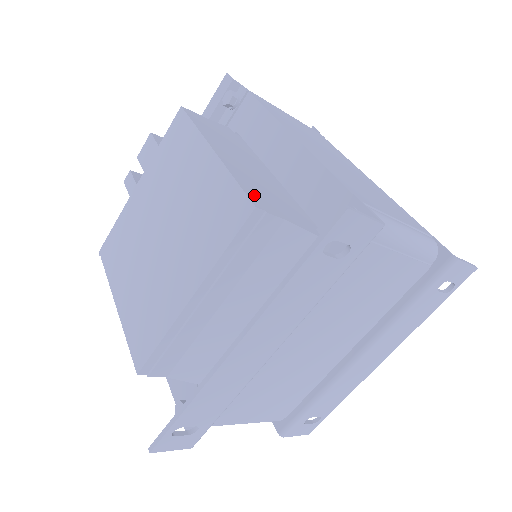
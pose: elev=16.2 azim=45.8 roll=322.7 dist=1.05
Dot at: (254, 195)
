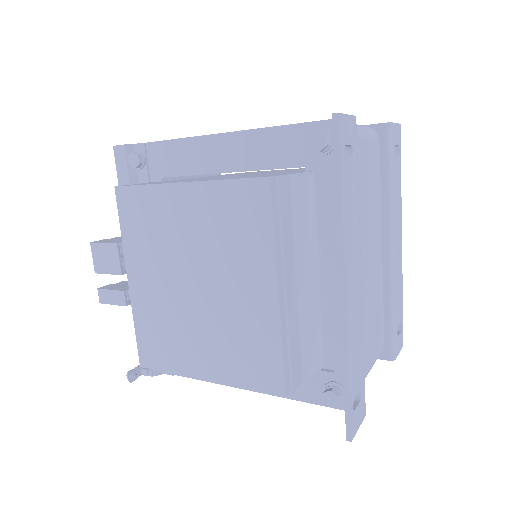
Dot at: occluded
